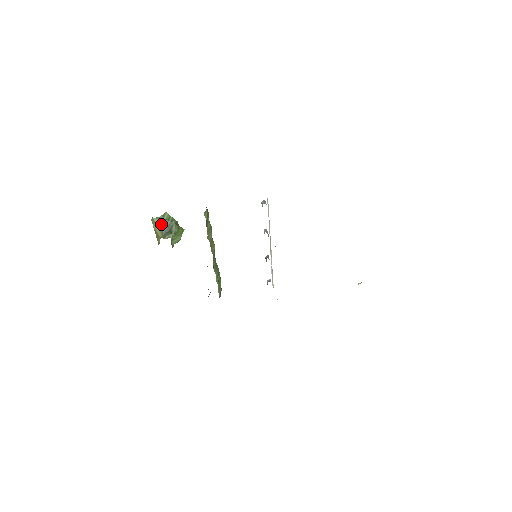
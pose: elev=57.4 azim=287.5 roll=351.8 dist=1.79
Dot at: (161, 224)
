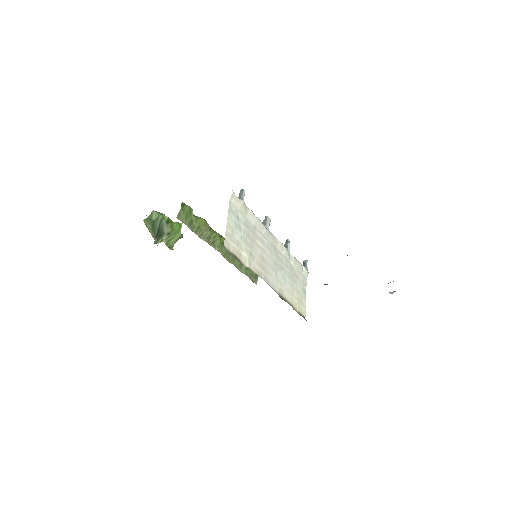
Dot at: (152, 225)
